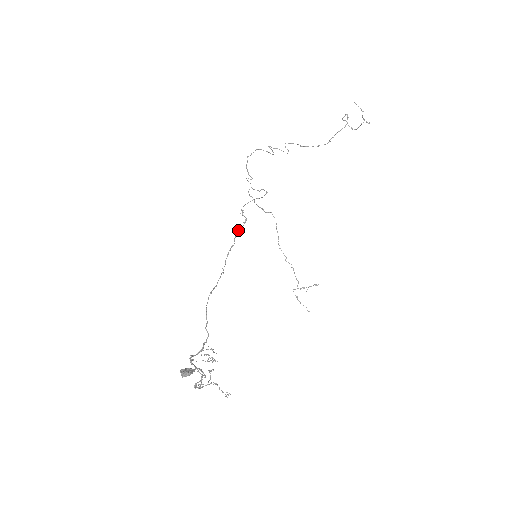
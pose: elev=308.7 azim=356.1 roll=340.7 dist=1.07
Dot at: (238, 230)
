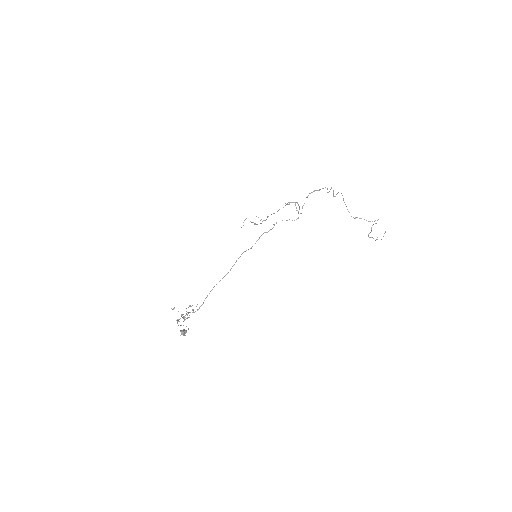
Dot at: occluded
